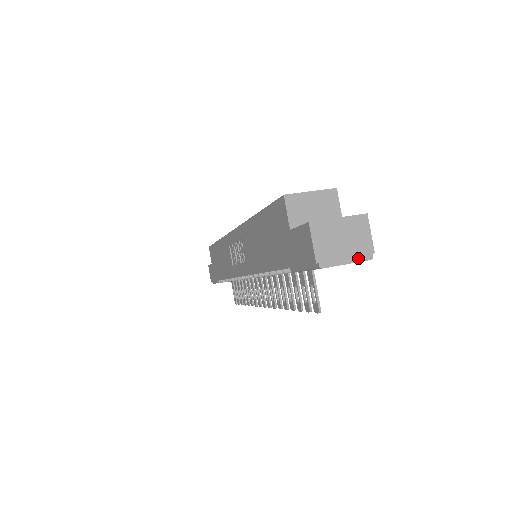
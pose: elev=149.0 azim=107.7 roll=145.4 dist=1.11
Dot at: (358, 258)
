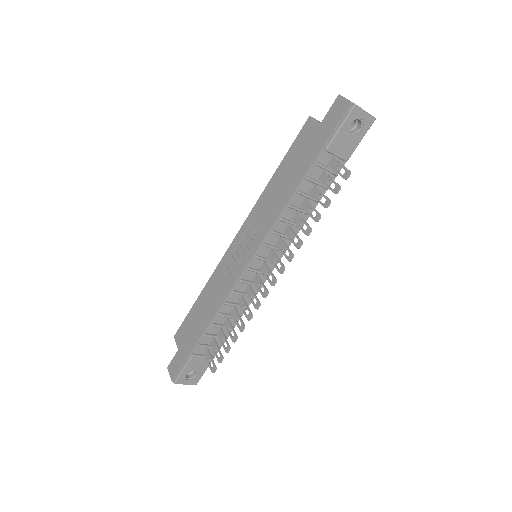
Dot at: (370, 114)
